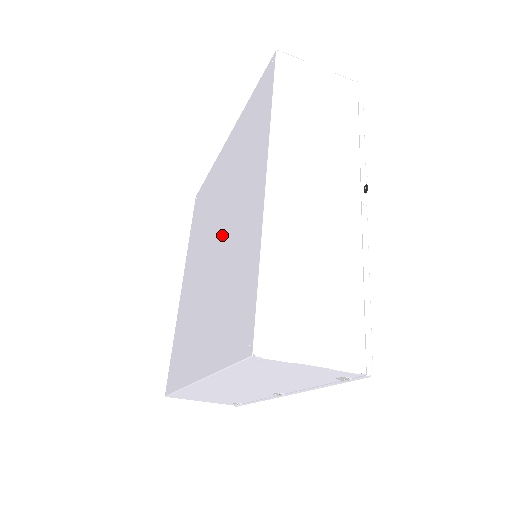
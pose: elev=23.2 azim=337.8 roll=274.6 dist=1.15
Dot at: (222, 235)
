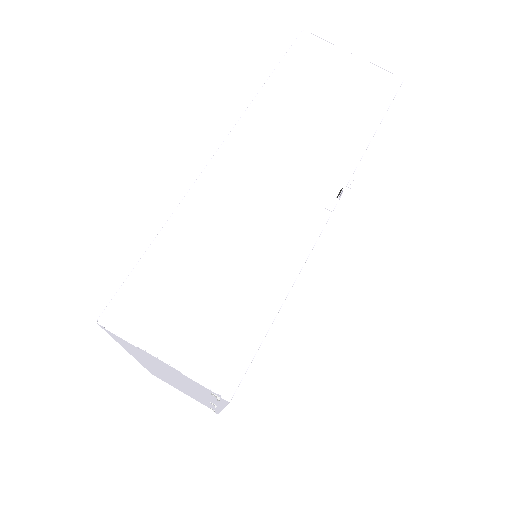
Dot at: occluded
